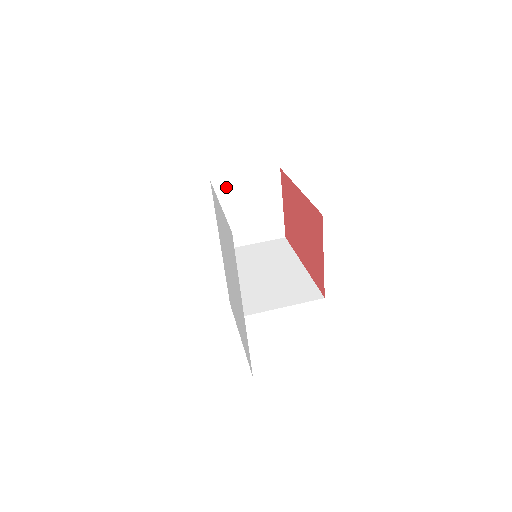
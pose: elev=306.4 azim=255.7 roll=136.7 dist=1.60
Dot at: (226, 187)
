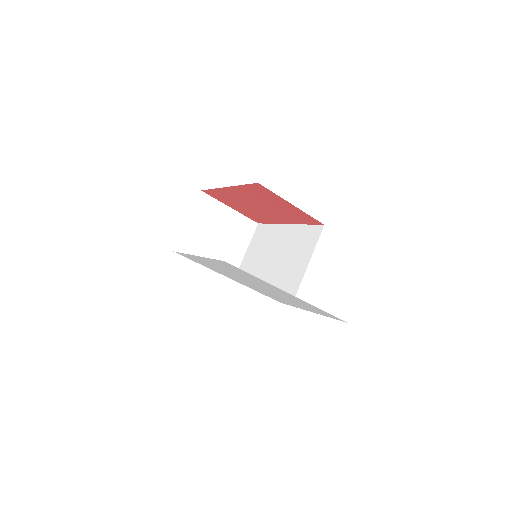
Dot at: (187, 243)
